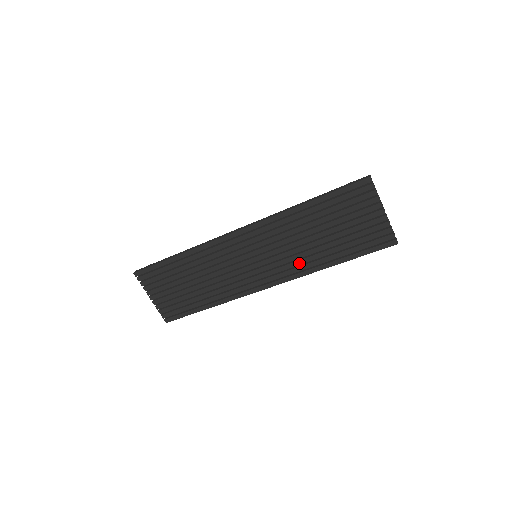
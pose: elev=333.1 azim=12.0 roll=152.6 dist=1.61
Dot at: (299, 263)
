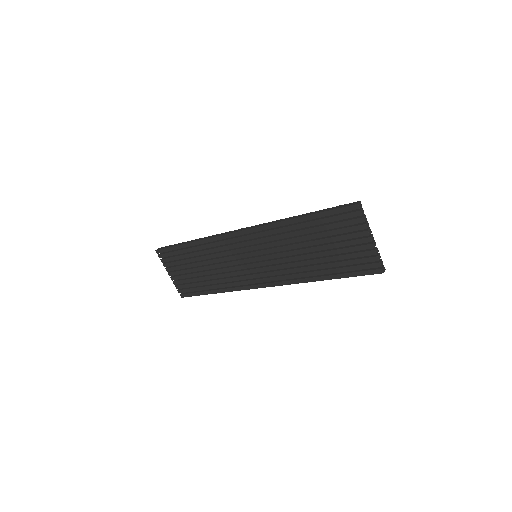
Dot at: (291, 271)
